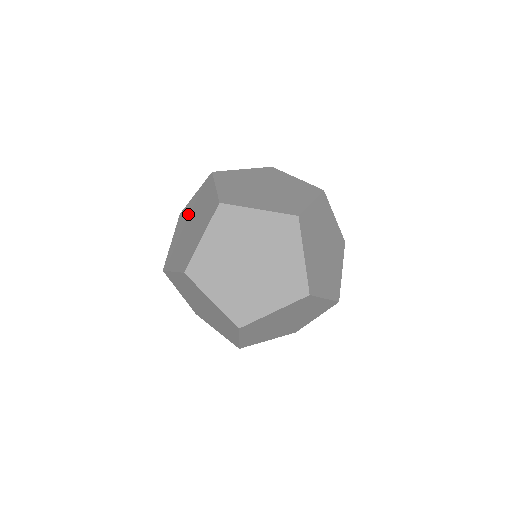
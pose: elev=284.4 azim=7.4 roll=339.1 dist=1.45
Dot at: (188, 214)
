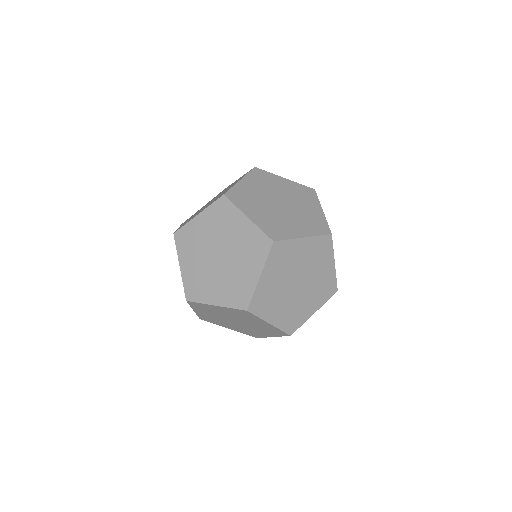
Dot at: occluded
